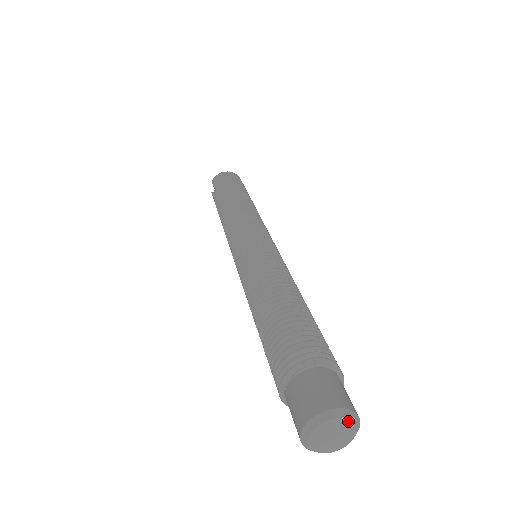
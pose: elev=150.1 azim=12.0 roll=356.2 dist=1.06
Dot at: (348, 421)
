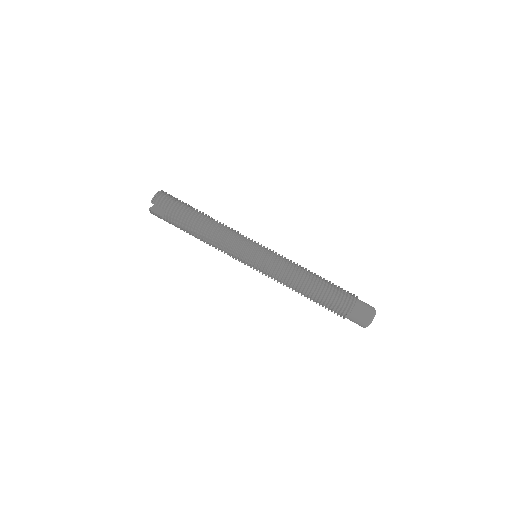
Dot at: occluded
